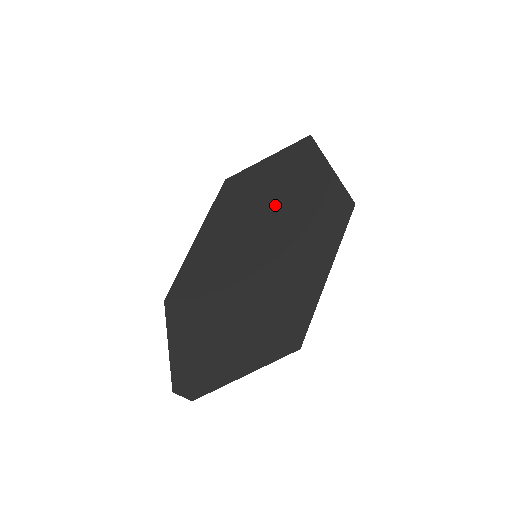
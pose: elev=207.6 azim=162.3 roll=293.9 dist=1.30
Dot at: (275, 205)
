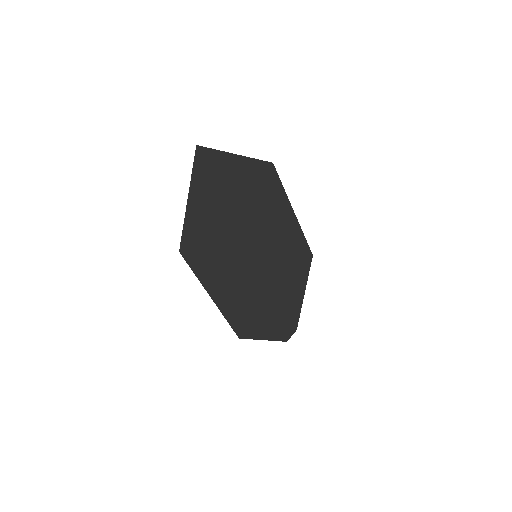
Dot at: (233, 220)
